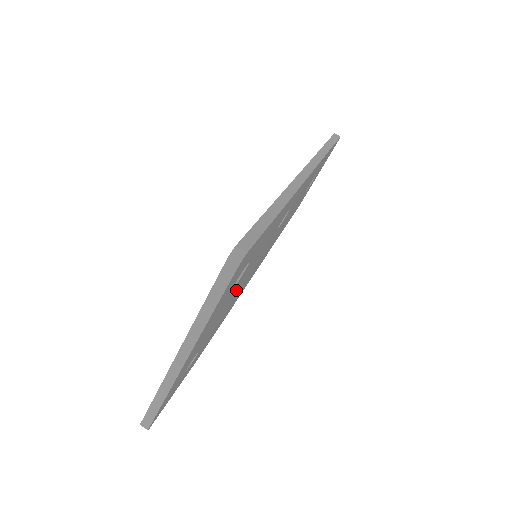
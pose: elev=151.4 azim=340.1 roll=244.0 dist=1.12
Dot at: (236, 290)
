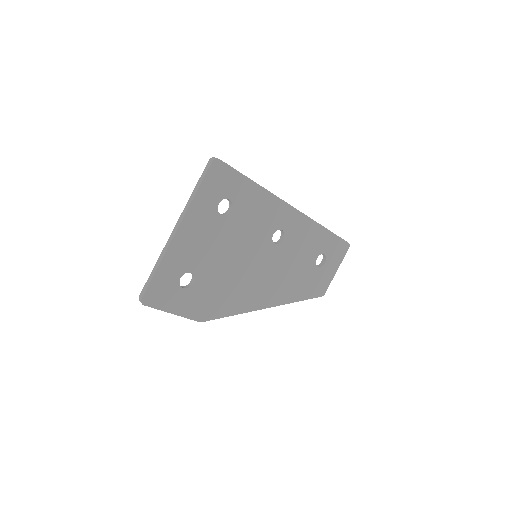
Dot at: (229, 247)
